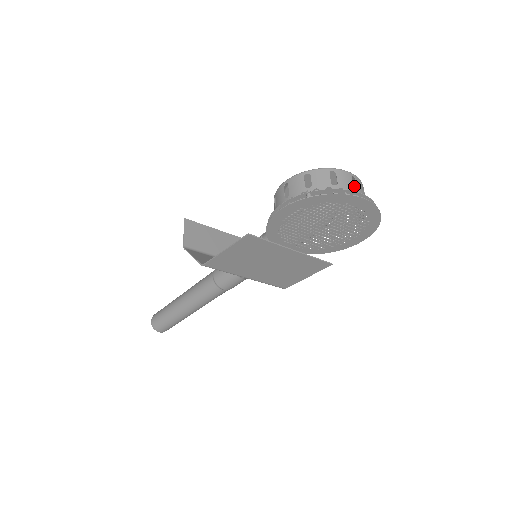
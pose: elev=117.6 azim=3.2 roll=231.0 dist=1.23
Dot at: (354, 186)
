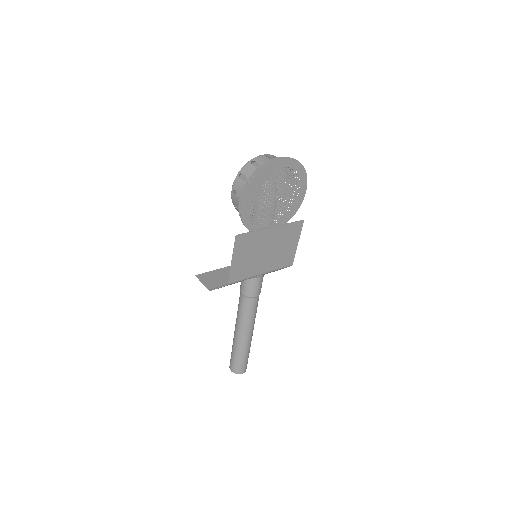
Dot at: occluded
